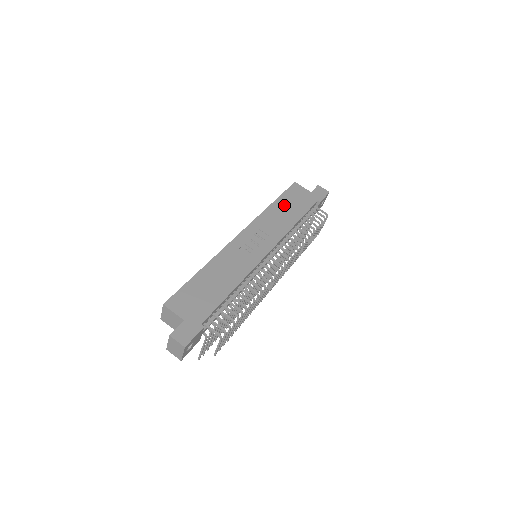
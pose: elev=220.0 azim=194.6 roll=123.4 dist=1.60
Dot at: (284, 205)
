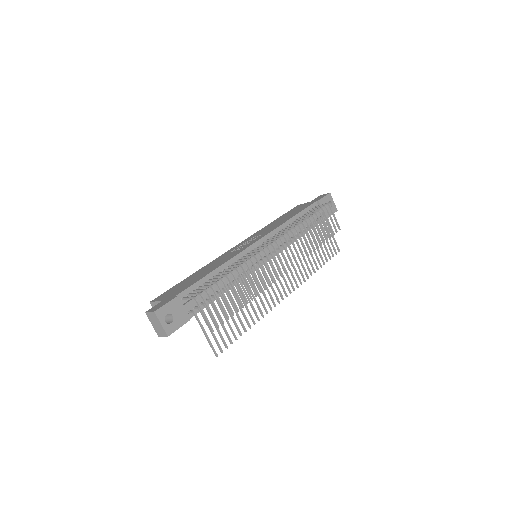
Dot at: (282, 218)
